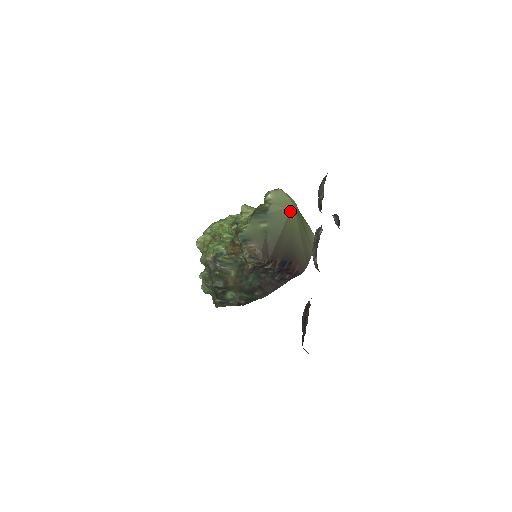
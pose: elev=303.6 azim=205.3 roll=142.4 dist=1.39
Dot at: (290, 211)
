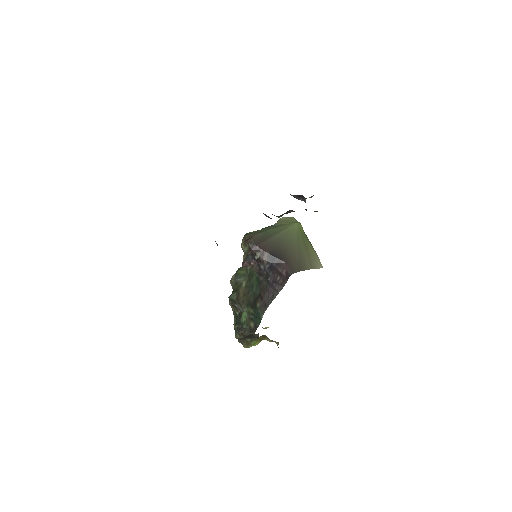
Dot at: (292, 225)
